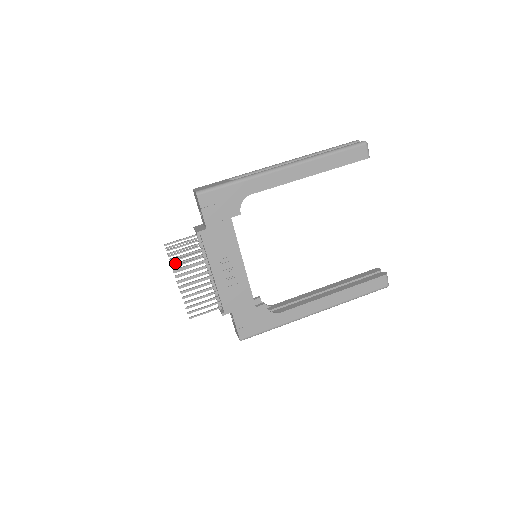
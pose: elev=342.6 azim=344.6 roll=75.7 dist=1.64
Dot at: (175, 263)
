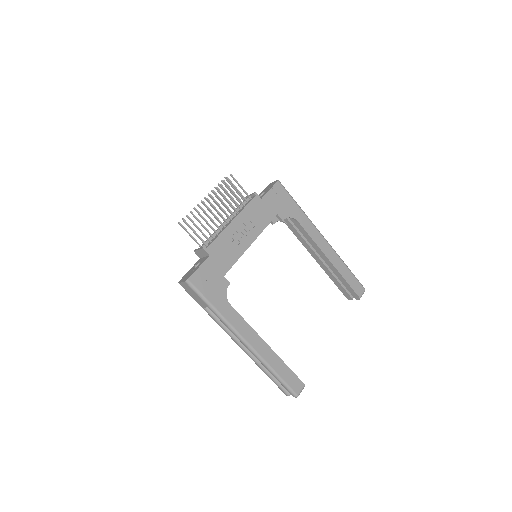
Dot at: occluded
